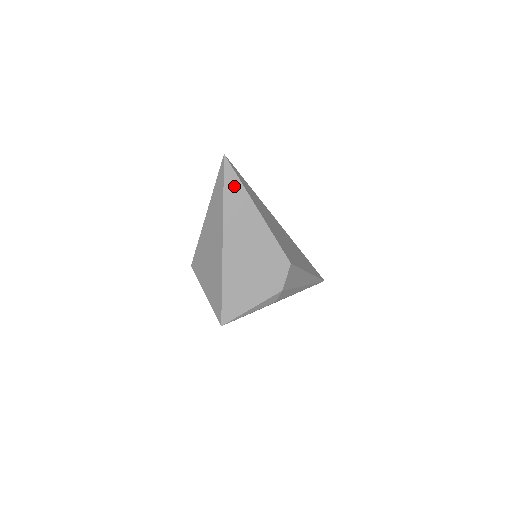
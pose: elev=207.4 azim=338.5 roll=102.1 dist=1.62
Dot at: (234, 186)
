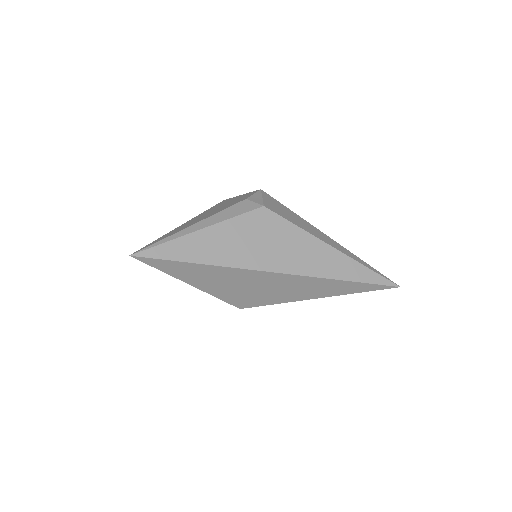
Dot at: occluded
